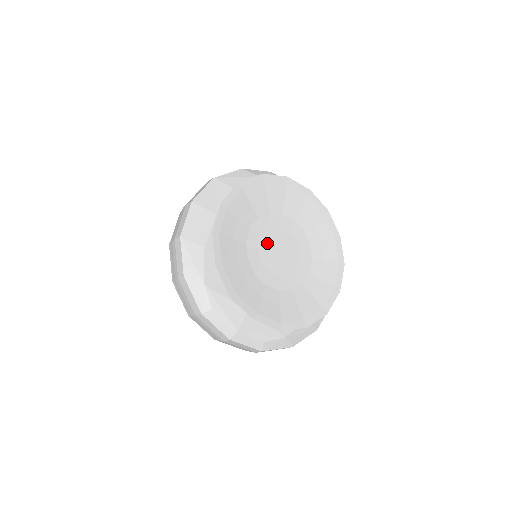
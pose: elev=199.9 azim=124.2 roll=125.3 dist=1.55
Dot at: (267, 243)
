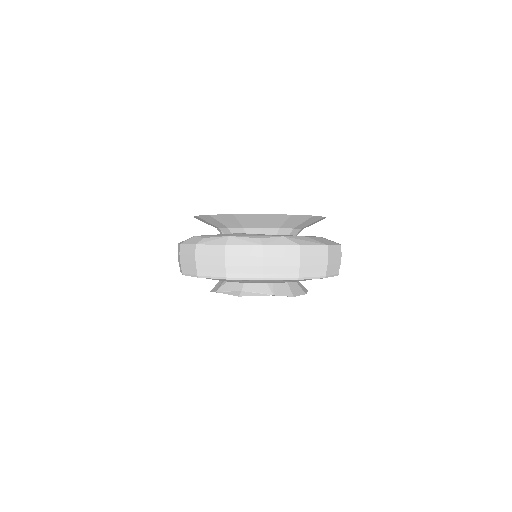
Dot at: occluded
